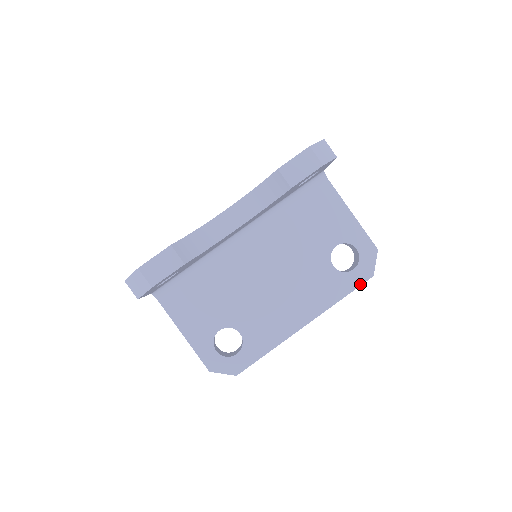
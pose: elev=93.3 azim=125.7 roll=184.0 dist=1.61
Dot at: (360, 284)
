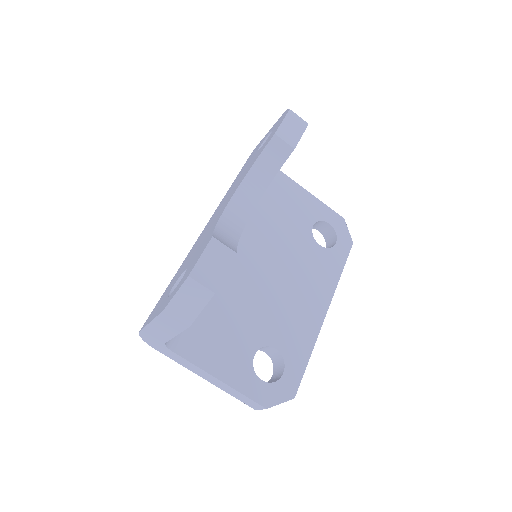
Dot at: (348, 254)
